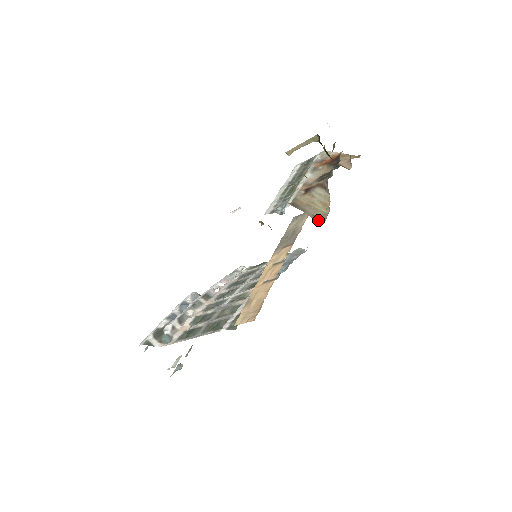
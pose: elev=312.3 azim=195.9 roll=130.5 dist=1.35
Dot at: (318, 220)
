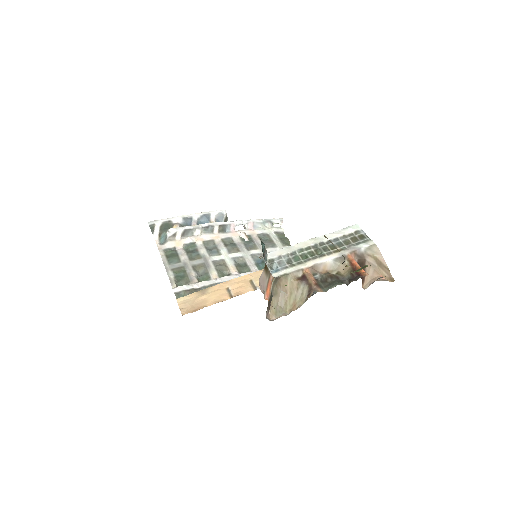
Dot at: (271, 314)
